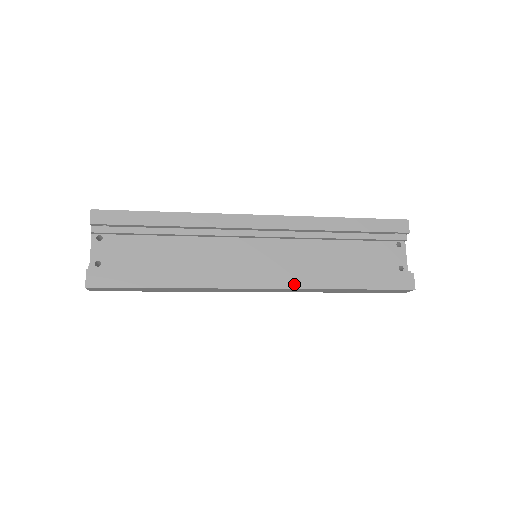
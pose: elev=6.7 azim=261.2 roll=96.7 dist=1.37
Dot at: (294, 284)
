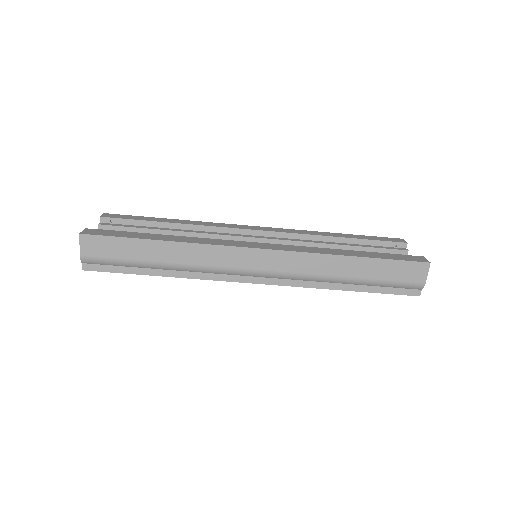
Dot at: (296, 250)
